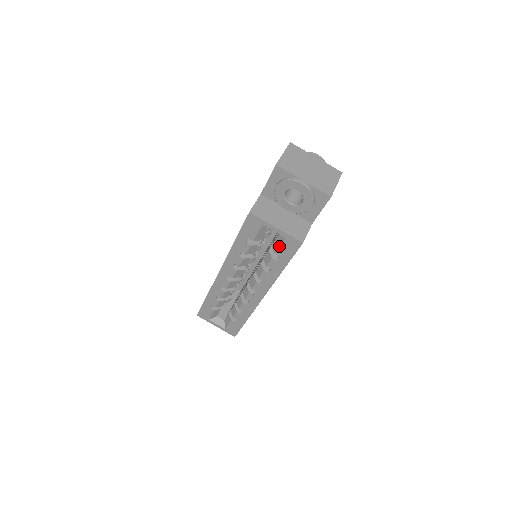
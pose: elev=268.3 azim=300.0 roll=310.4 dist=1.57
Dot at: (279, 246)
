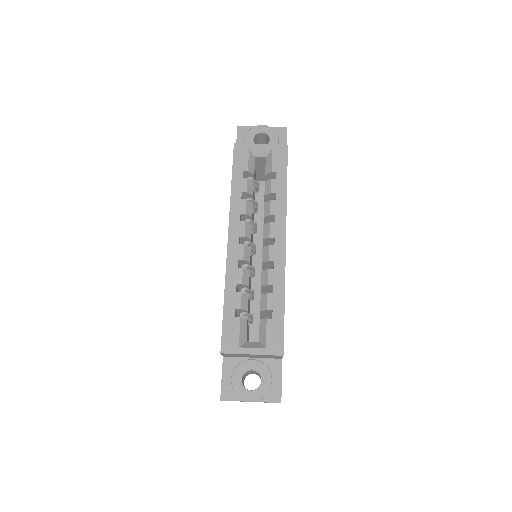
Dot at: (271, 161)
